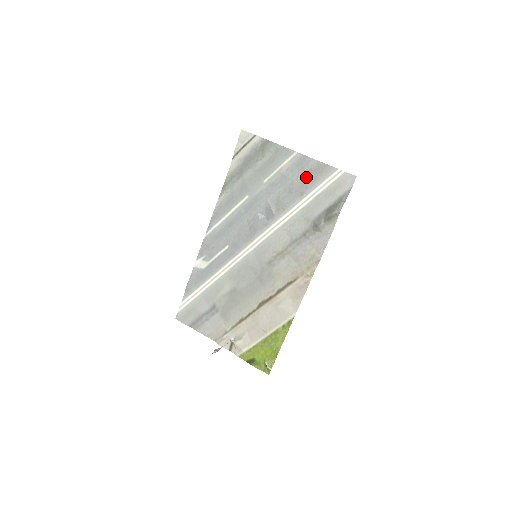
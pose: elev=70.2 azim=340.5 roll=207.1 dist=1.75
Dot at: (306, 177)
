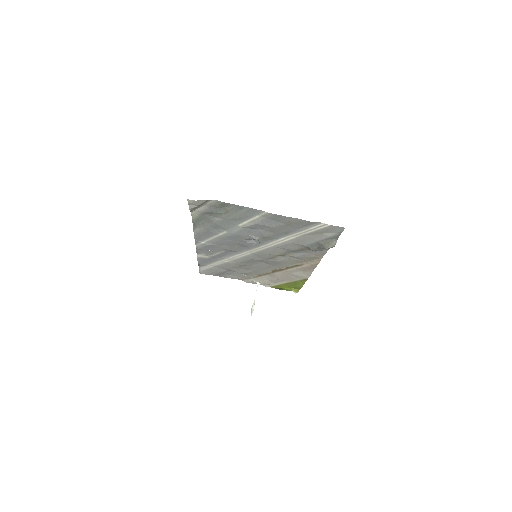
Dot at: (286, 226)
